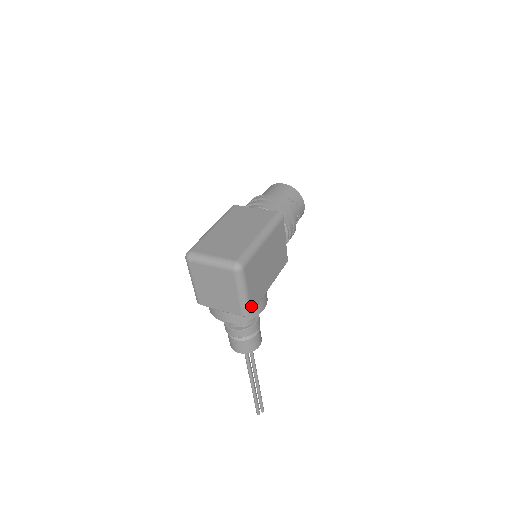
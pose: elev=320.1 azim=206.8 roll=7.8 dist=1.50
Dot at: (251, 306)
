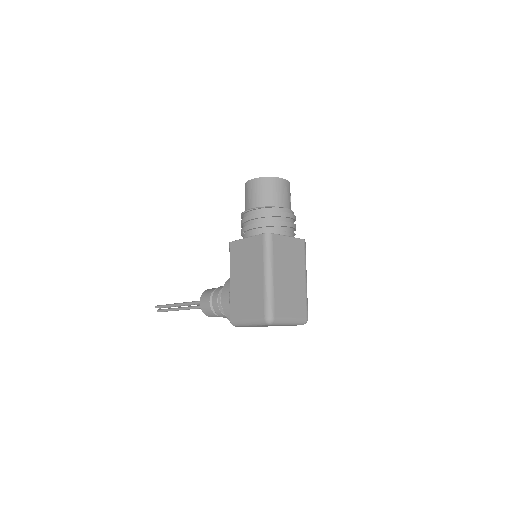
Dot at: occluded
